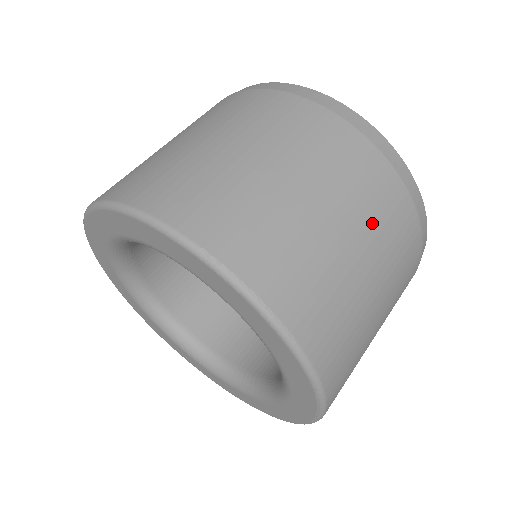
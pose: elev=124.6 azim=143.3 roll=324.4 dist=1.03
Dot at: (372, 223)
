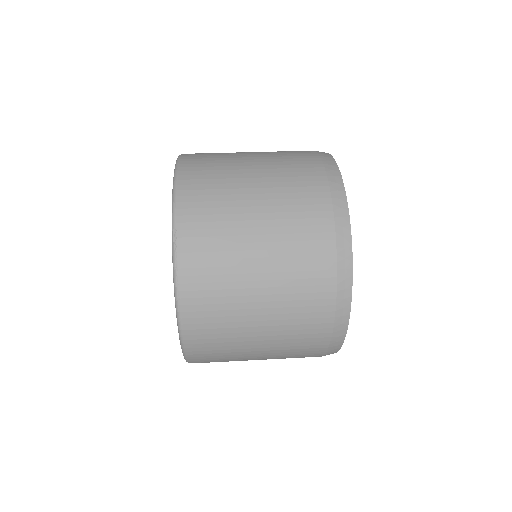
Dot at: (287, 299)
